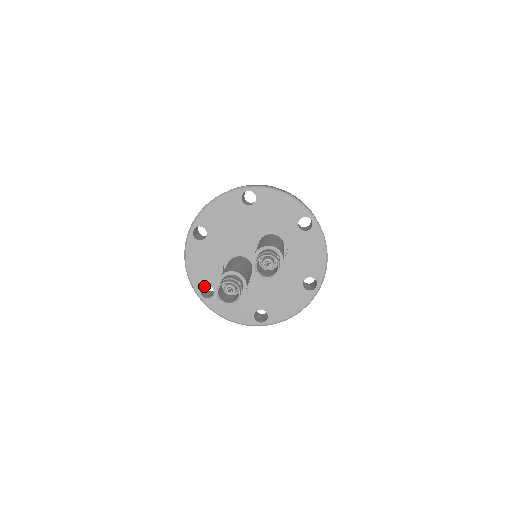
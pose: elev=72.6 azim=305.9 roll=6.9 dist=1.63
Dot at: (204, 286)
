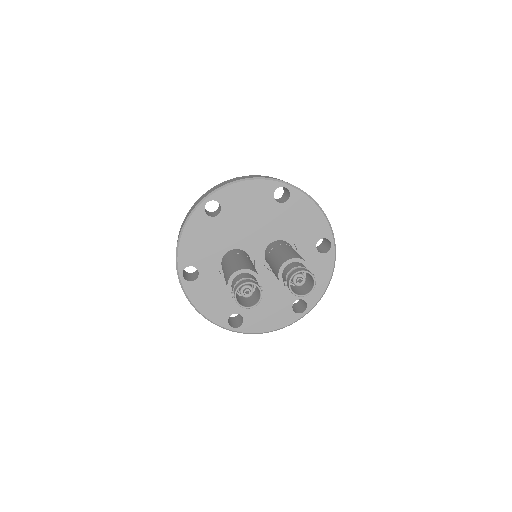
Dot at: occluded
